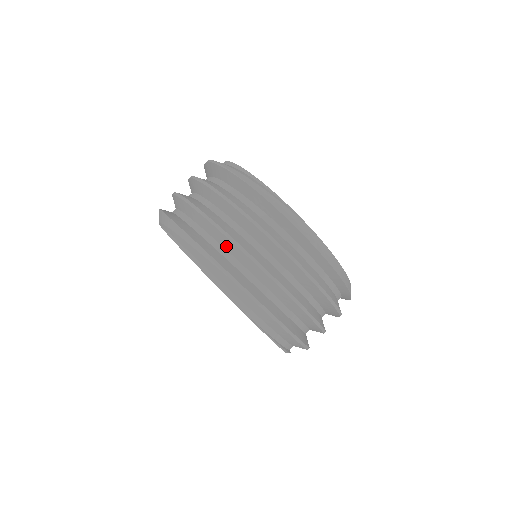
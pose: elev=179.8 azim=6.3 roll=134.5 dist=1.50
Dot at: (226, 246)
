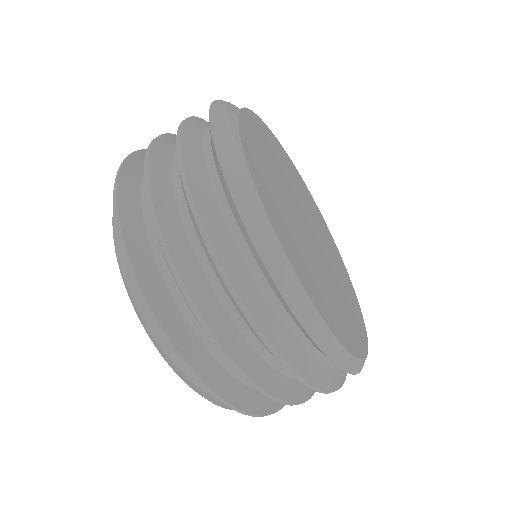
Dot at: occluded
